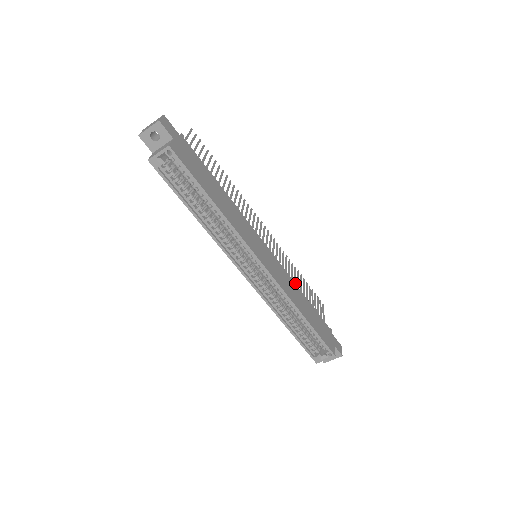
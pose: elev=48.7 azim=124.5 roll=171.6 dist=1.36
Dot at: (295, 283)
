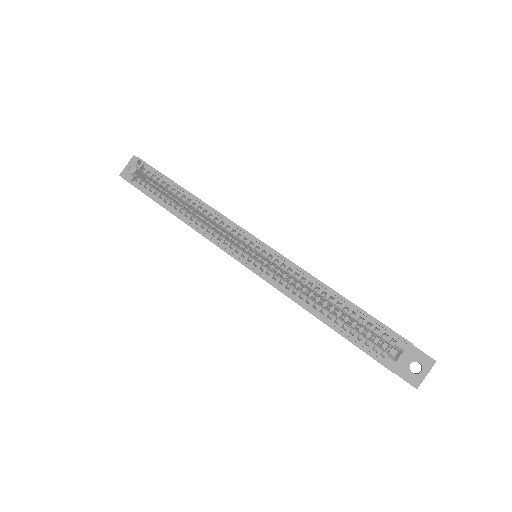
Dot at: occluded
